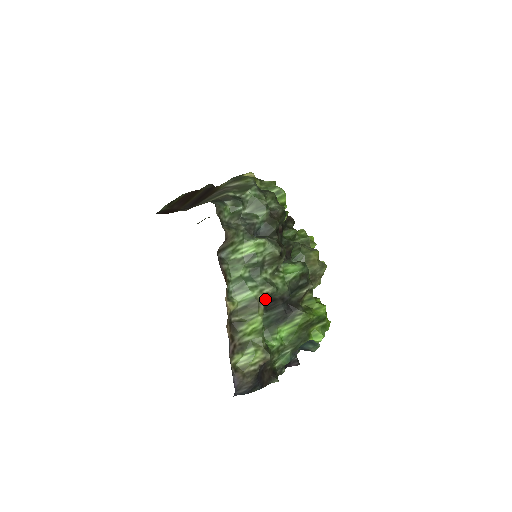
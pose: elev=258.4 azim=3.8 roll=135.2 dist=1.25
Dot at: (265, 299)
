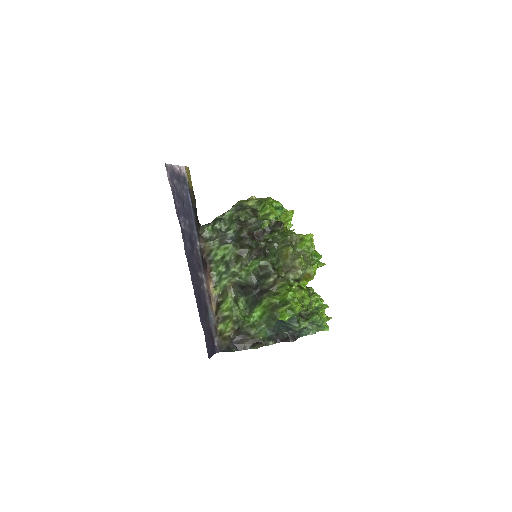
Dot at: (233, 286)
